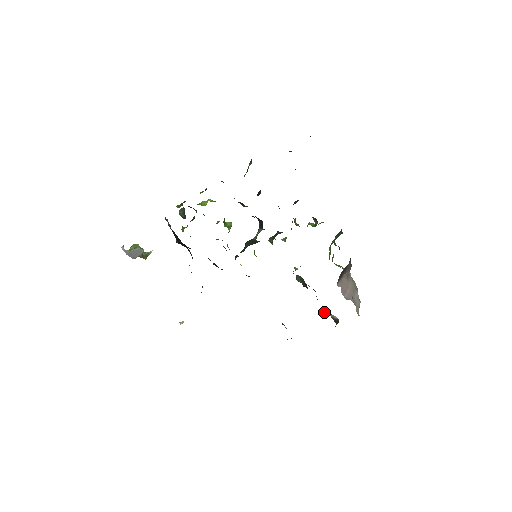
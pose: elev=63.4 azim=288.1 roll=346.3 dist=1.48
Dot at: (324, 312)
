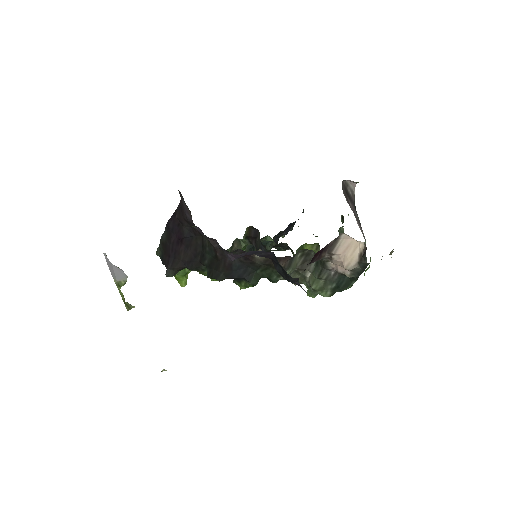
Dot at: (347, 258)
